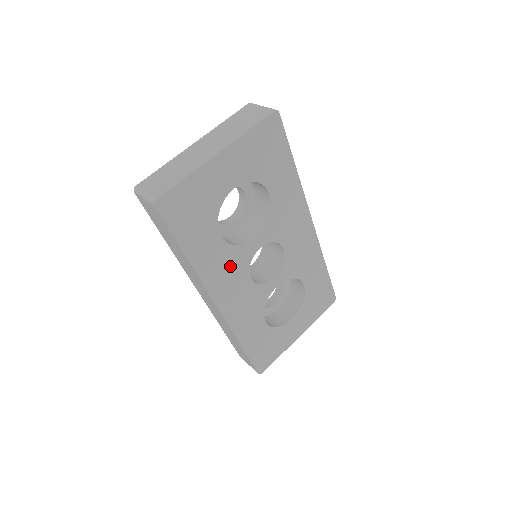
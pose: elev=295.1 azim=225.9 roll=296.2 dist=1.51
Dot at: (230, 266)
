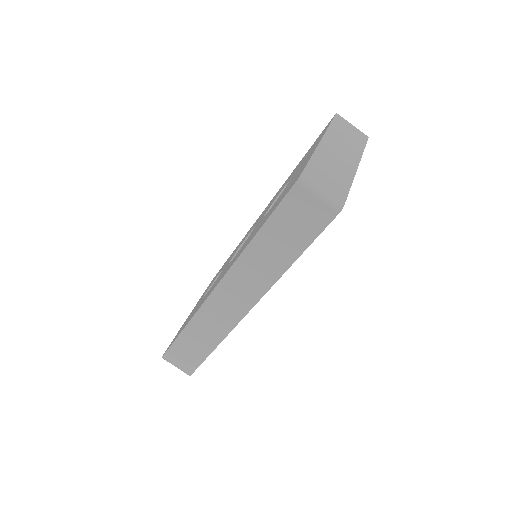
Dot at: occluded
